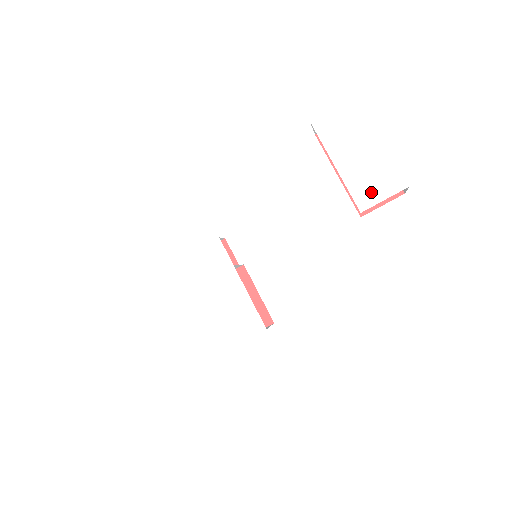
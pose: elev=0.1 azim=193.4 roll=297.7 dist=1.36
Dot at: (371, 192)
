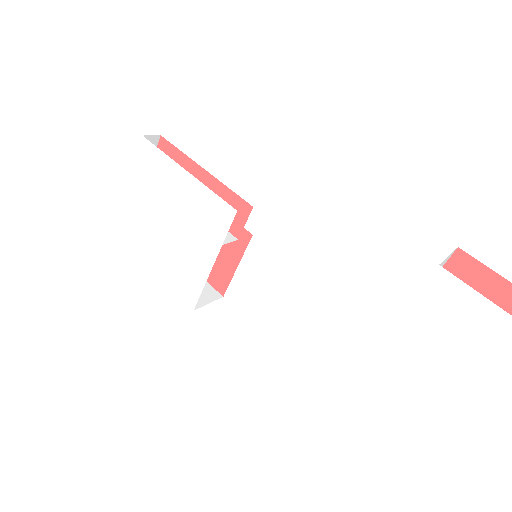
Dot at: (381, 384)
